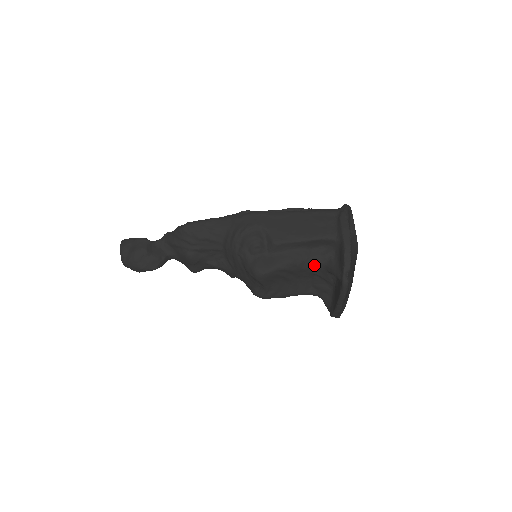
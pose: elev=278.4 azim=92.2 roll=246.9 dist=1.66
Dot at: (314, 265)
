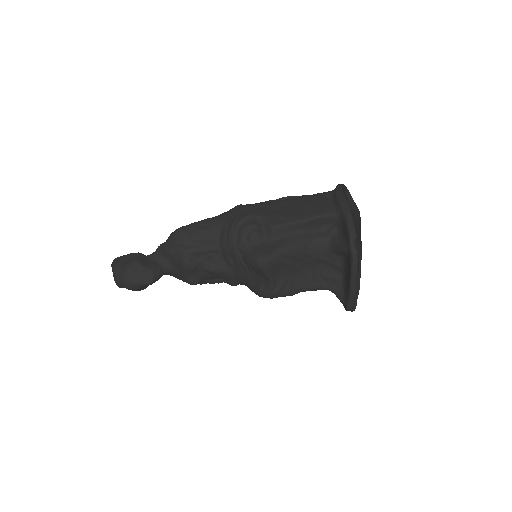
Dot at: (318, 248)
